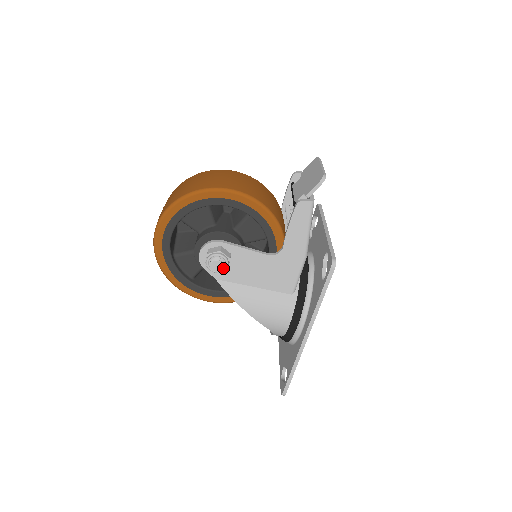
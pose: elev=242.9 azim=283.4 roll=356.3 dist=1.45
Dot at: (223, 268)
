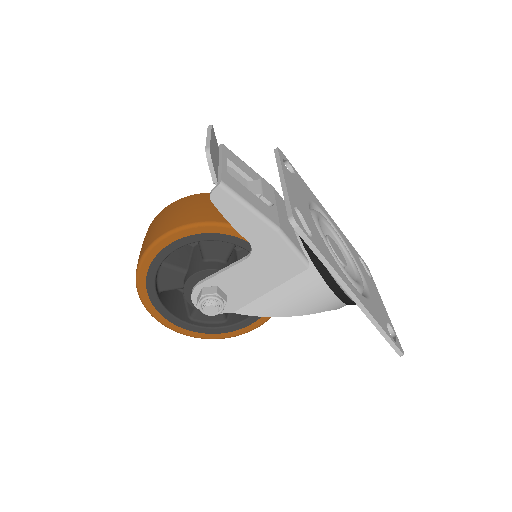
Dot at: (220, 305)
